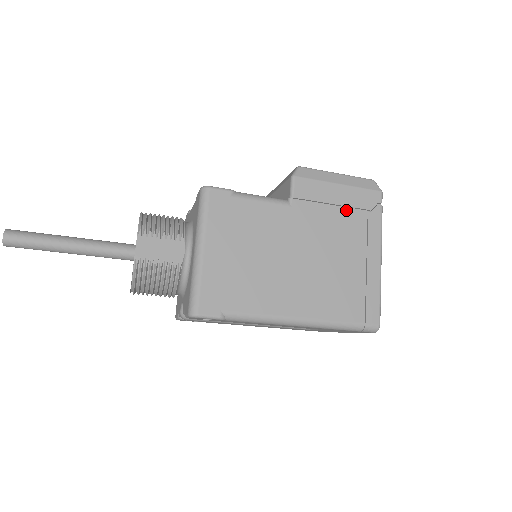
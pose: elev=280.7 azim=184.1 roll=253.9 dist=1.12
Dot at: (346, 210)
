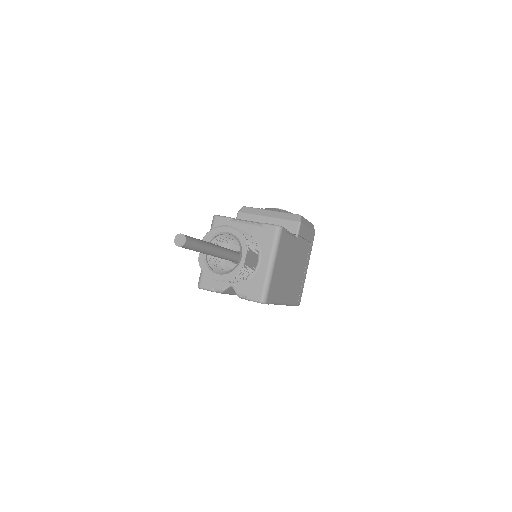
Dot at: (307, 242)
